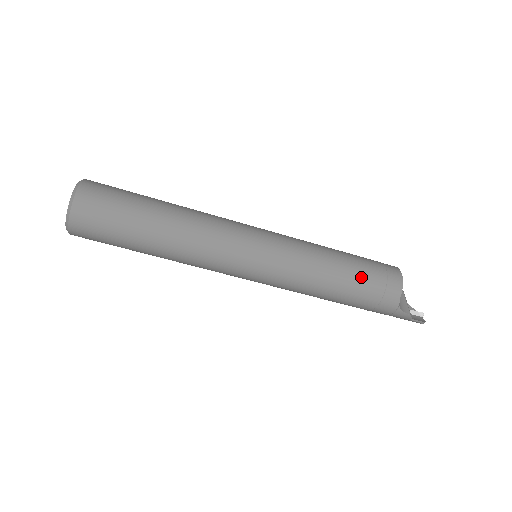
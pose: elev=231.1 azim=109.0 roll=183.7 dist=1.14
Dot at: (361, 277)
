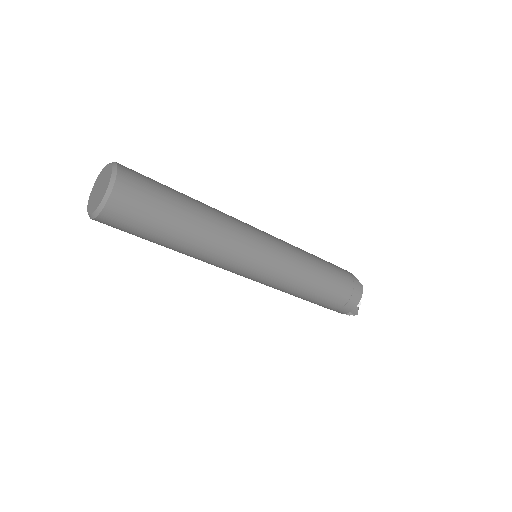
Dot at: (330, 298)
